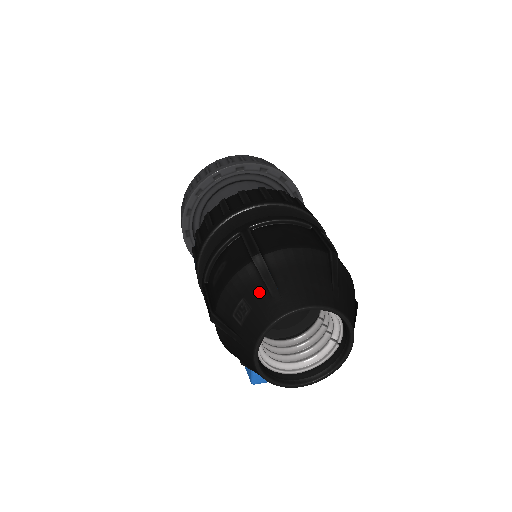
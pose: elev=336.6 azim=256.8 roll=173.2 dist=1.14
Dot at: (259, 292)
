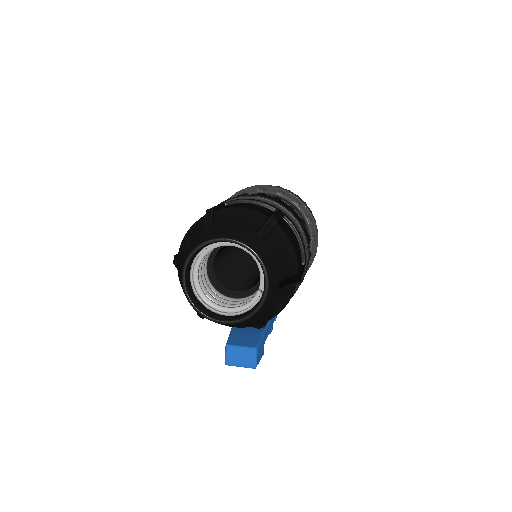
Dot at: (199, 231)
